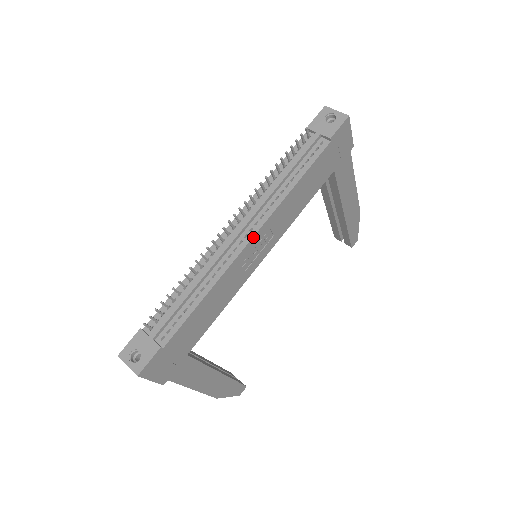
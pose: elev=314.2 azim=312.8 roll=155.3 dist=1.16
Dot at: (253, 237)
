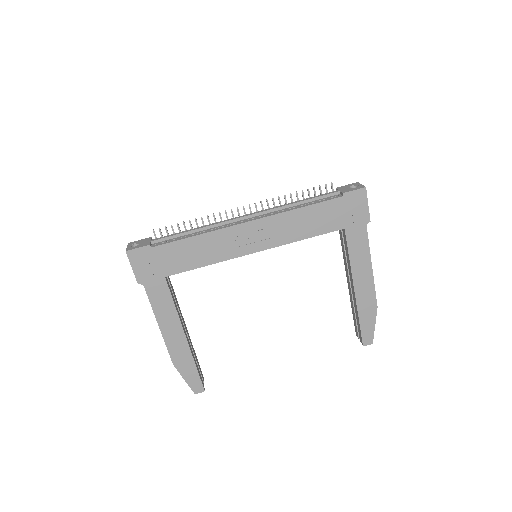
Dot at: (250, 221)
